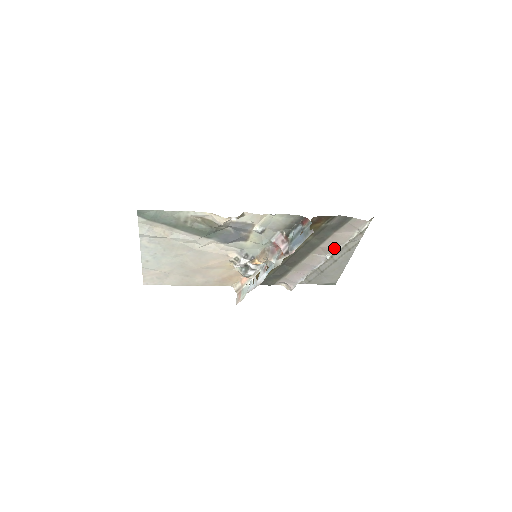
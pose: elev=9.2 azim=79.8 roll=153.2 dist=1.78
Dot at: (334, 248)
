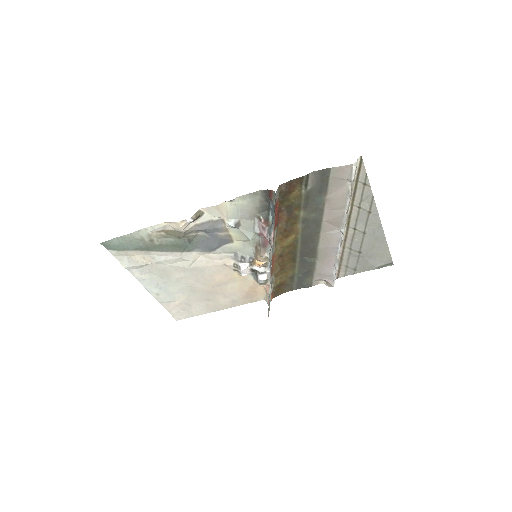
Dot at: (340, 216)
